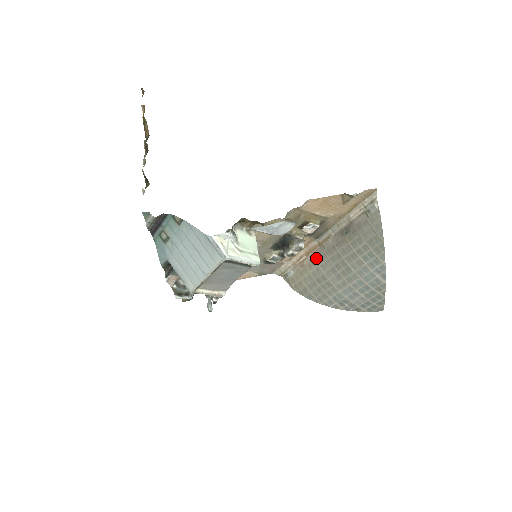
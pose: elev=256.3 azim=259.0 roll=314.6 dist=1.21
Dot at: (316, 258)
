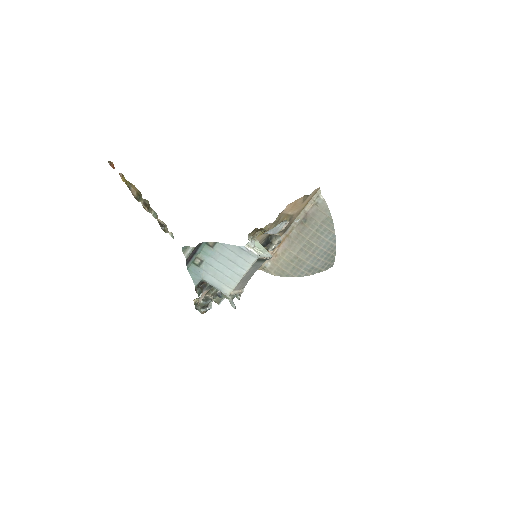
Dot at: (286, 246)
